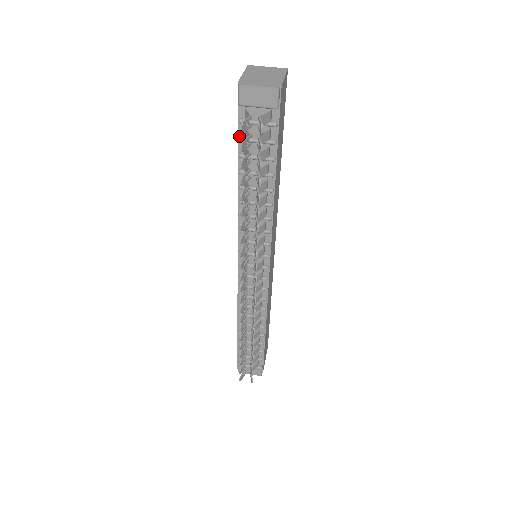
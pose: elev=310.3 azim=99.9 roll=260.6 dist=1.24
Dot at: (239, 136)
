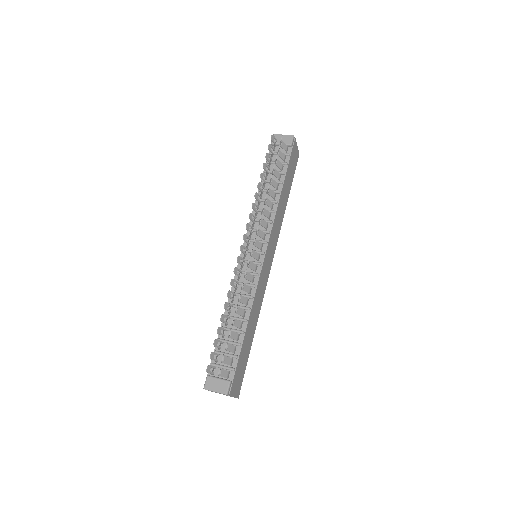
Dot at: (267, 162)
